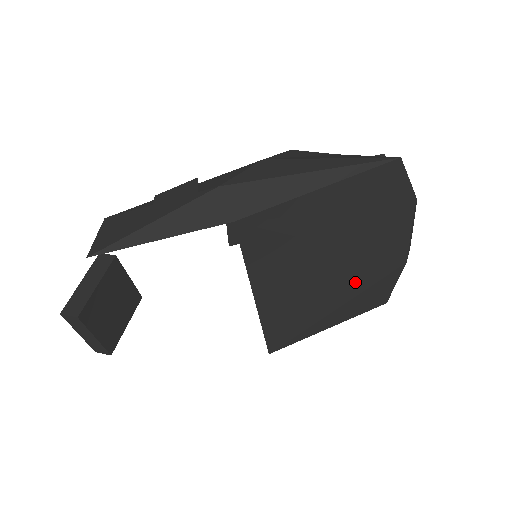
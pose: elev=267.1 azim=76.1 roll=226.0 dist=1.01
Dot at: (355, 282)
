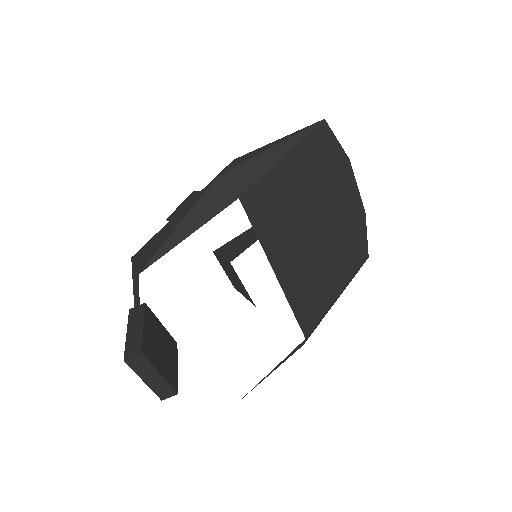
Dot at: (339, 241)
